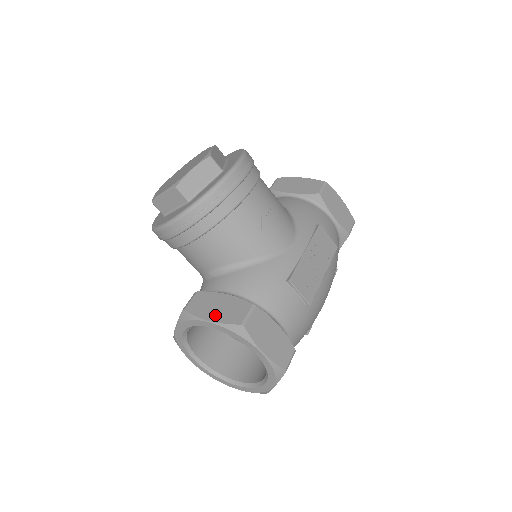
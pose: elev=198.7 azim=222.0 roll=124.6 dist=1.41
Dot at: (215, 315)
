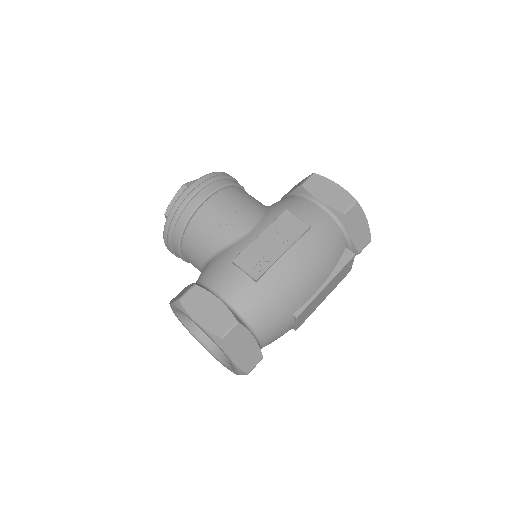
Dot at: (175, 299)
